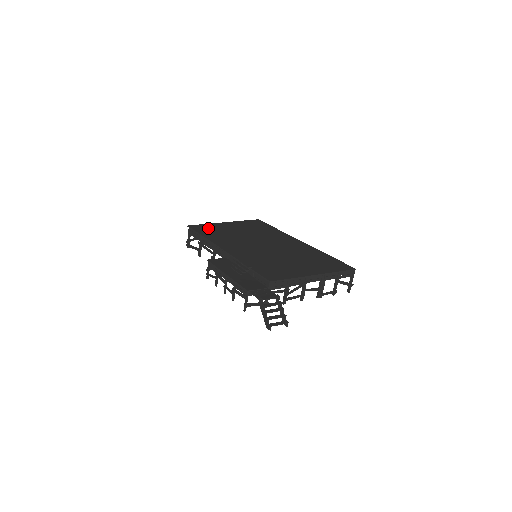
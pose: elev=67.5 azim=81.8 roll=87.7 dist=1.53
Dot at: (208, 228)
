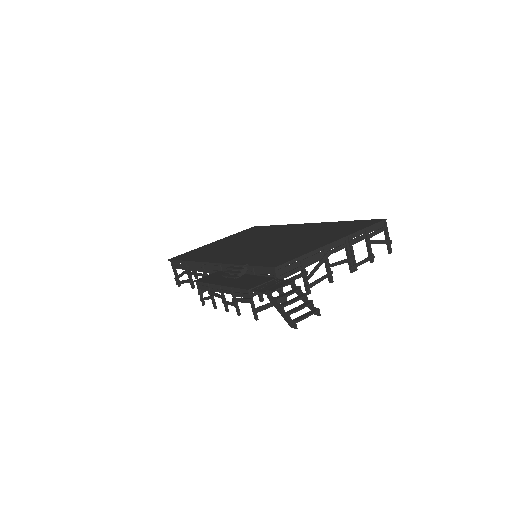
Dot at: (193, 253)
